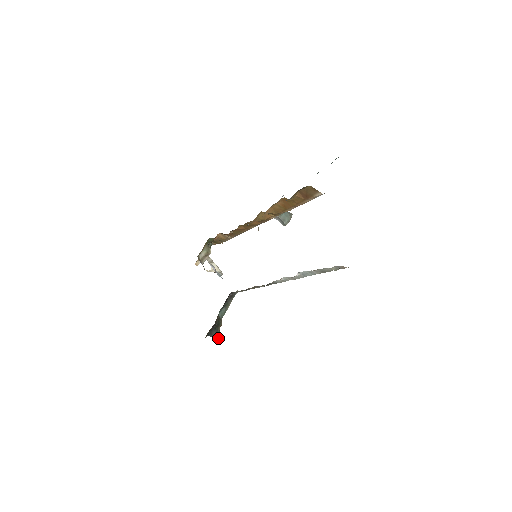
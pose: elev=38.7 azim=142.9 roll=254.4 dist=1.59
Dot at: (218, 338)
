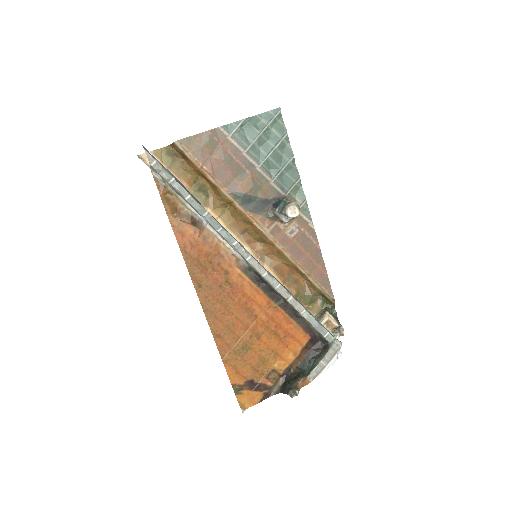
Dot at: (291, 394)
